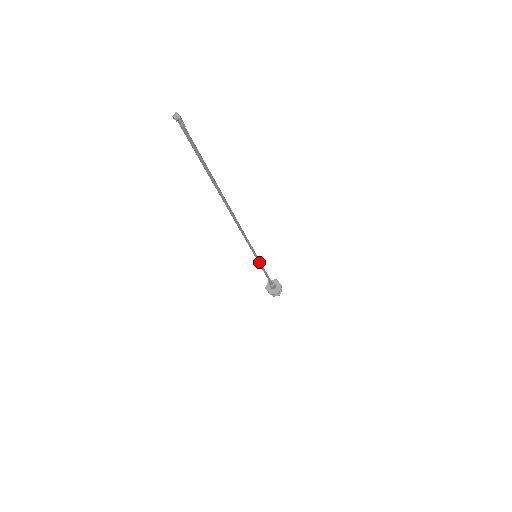
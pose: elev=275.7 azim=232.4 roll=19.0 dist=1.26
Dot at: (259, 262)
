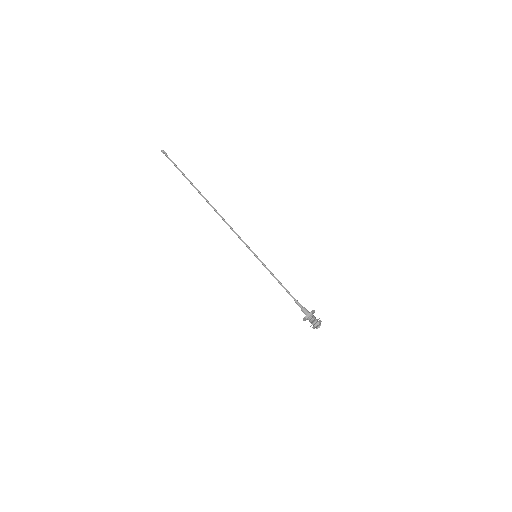
Dot at: (263, 264)
